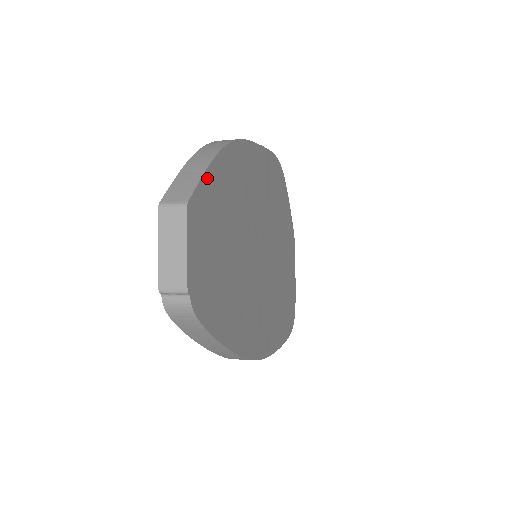
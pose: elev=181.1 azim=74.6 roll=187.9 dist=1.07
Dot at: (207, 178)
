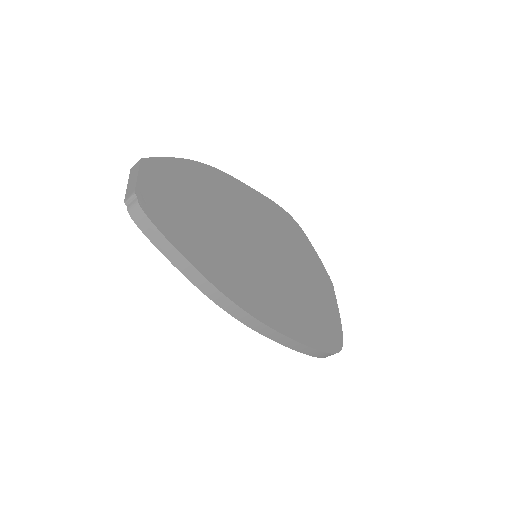
Dot at: (167, 161)
